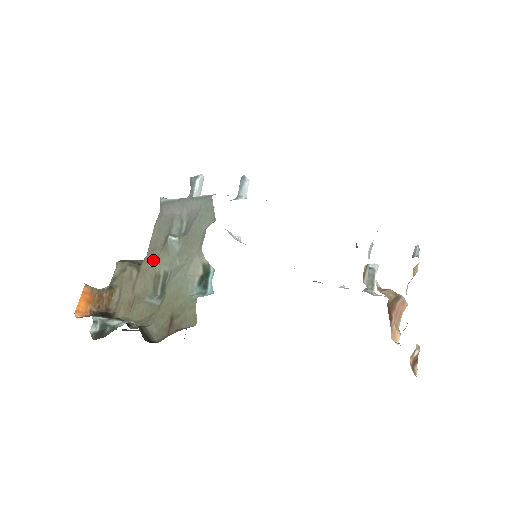
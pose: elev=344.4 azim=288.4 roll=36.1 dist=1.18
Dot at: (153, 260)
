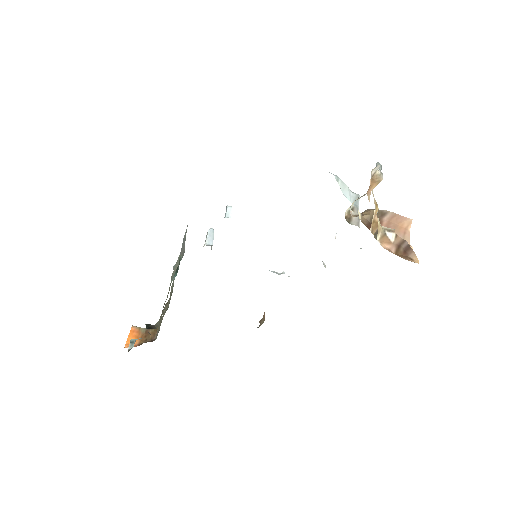
Dot at: occluded
